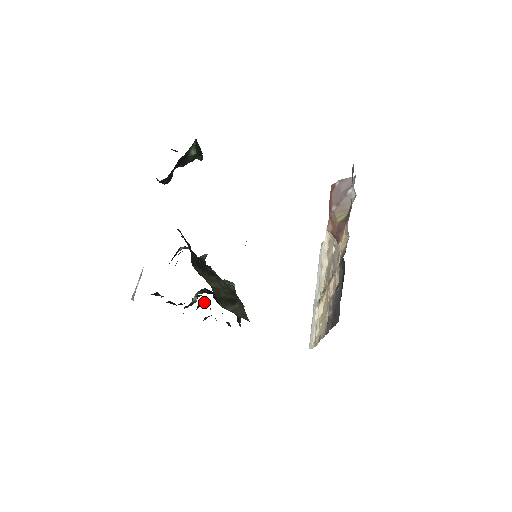
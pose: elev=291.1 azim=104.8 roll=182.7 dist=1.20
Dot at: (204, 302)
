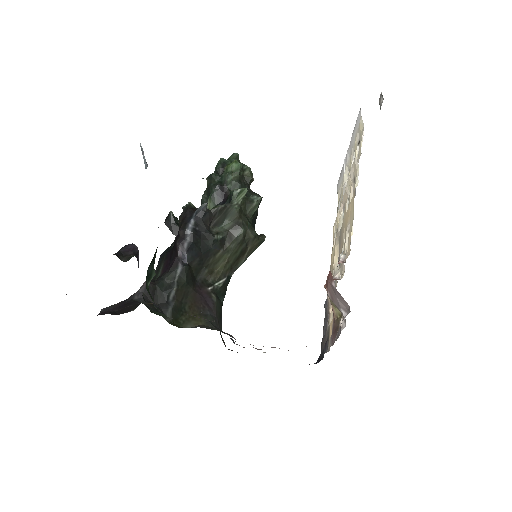
Dot at: (220, 169)
